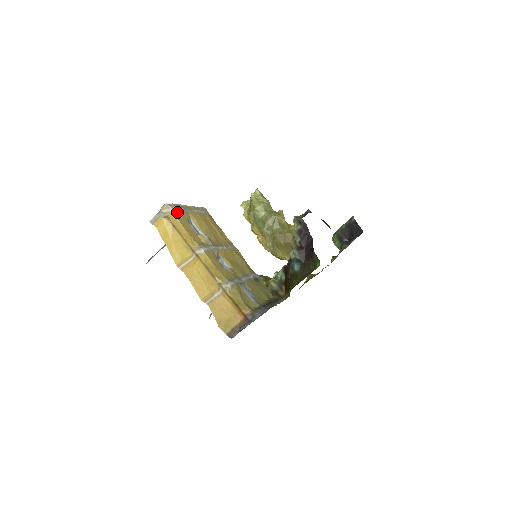
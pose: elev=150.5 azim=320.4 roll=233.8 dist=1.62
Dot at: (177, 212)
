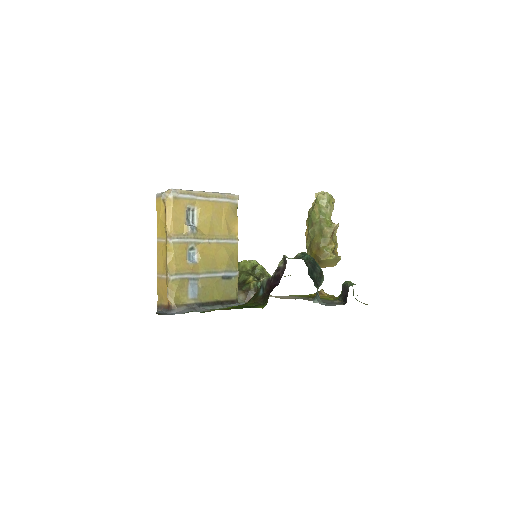
Dot at: (178, 200)
